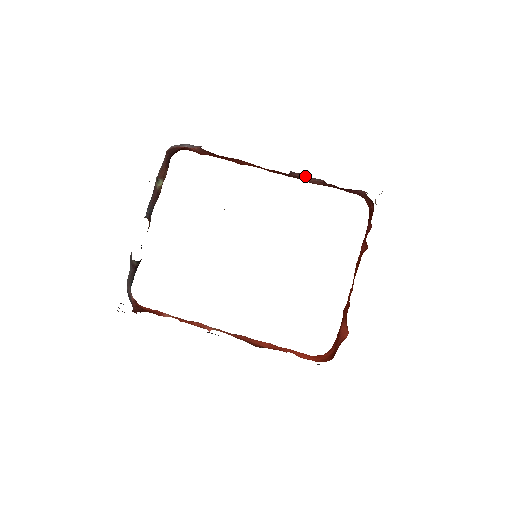
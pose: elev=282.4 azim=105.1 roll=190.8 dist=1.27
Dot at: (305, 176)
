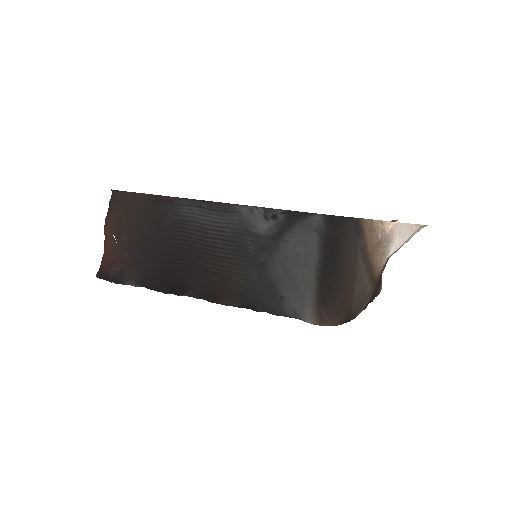
Dot at: occluded
